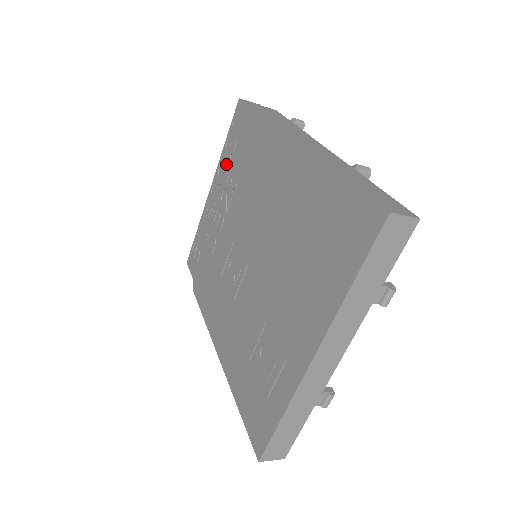
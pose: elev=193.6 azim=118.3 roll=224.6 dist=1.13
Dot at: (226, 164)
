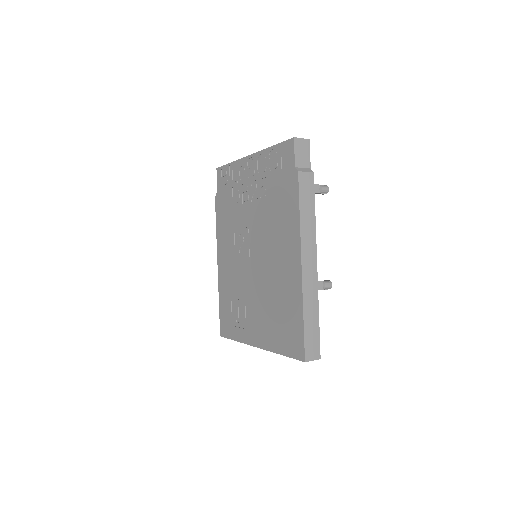
Dot at: (265, 166)
